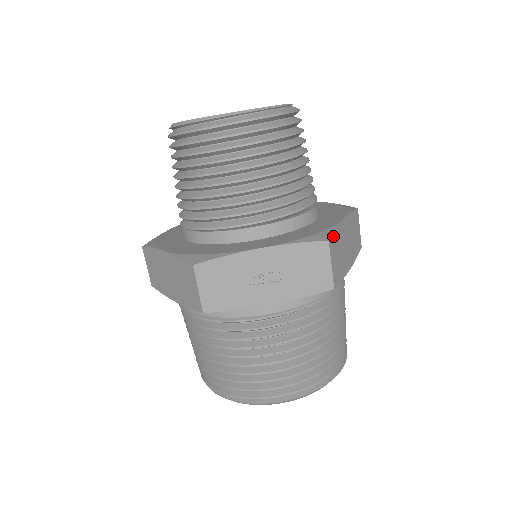
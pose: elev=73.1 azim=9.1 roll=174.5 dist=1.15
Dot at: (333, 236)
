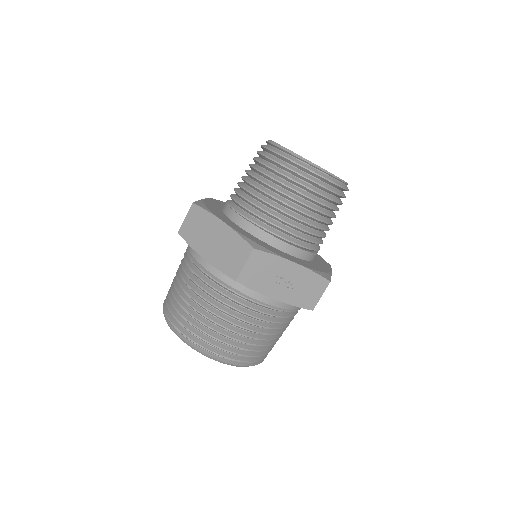
Dot at: occluded
